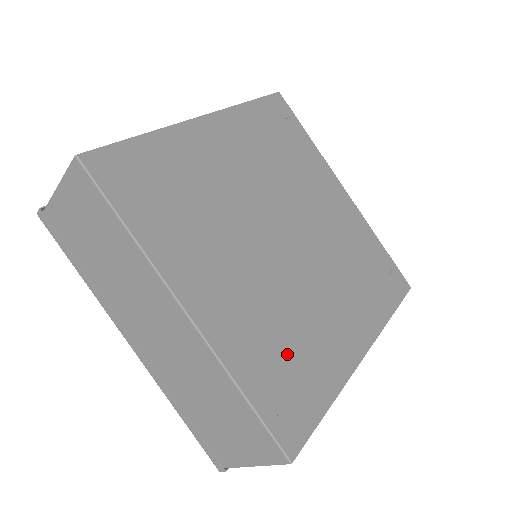
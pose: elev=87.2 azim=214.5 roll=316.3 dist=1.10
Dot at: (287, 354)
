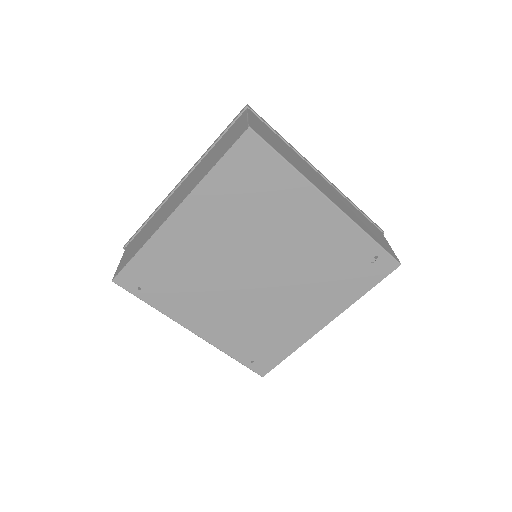
Dot at: (260, 337)
